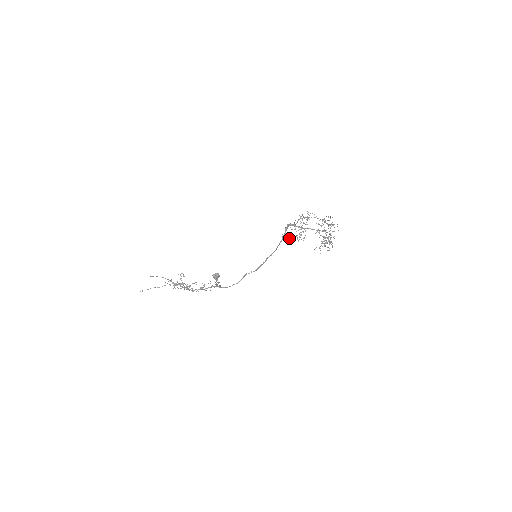
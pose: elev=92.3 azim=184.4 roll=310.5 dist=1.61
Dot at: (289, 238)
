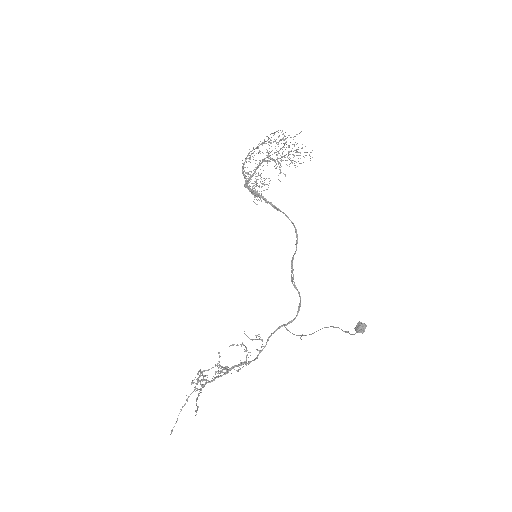
Dot at: occluded
